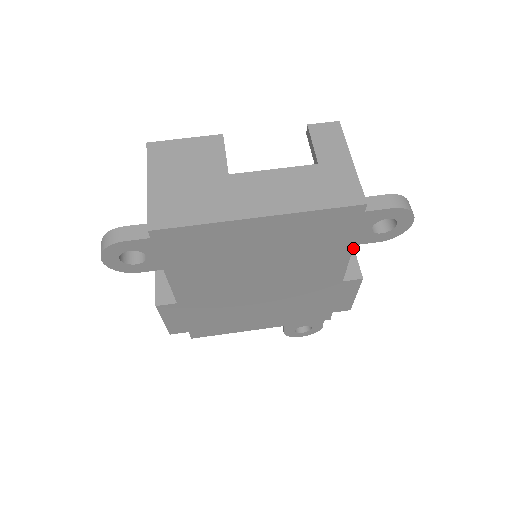
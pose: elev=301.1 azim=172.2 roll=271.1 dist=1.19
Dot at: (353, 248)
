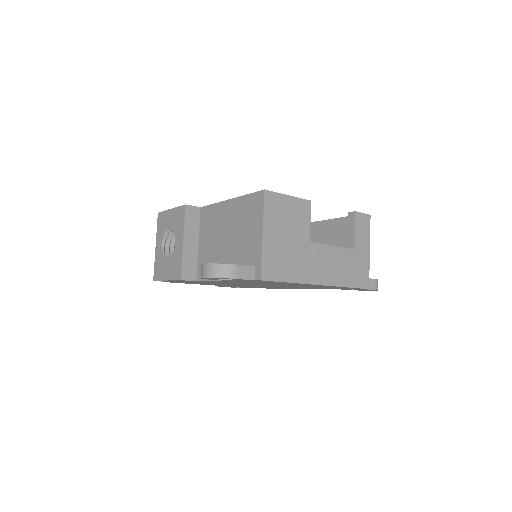
Dot at: occluded
